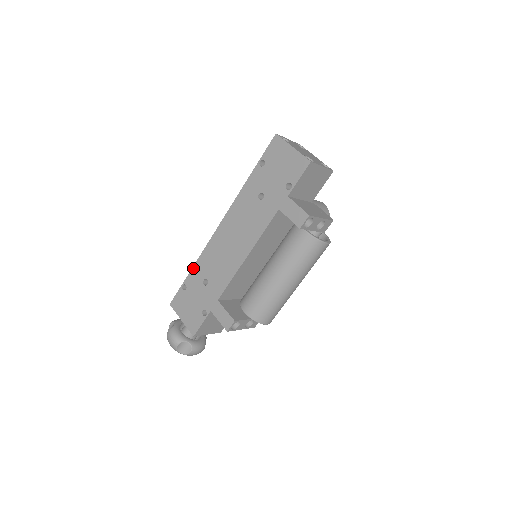
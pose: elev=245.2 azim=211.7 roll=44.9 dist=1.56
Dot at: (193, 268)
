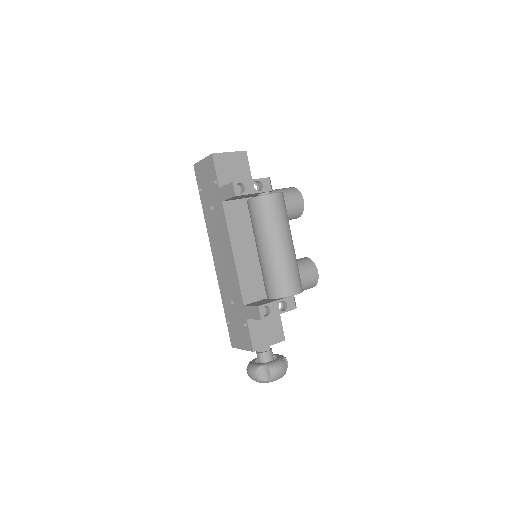
Dot at: (223, 303)
